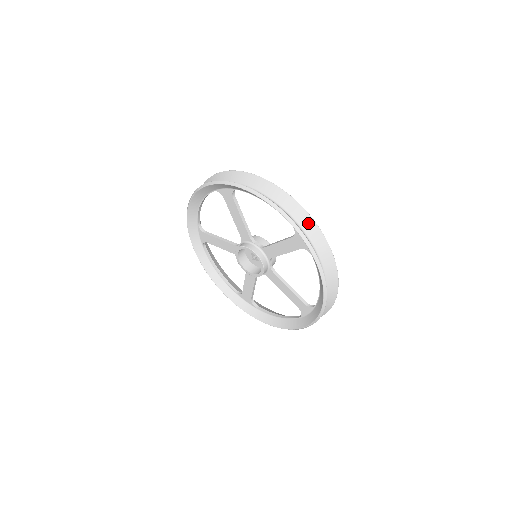
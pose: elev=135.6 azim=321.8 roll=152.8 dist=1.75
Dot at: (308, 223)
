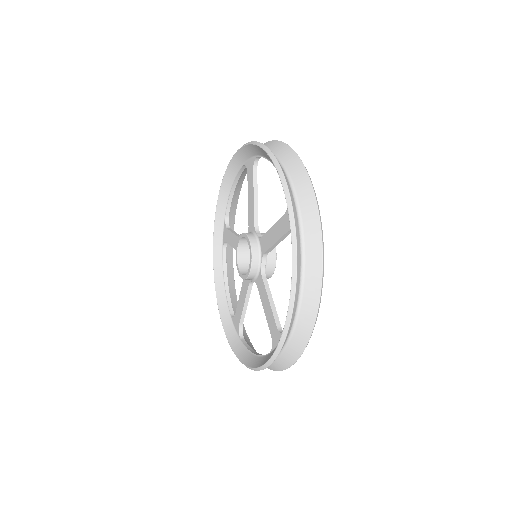
Dot at: (306, 195)
